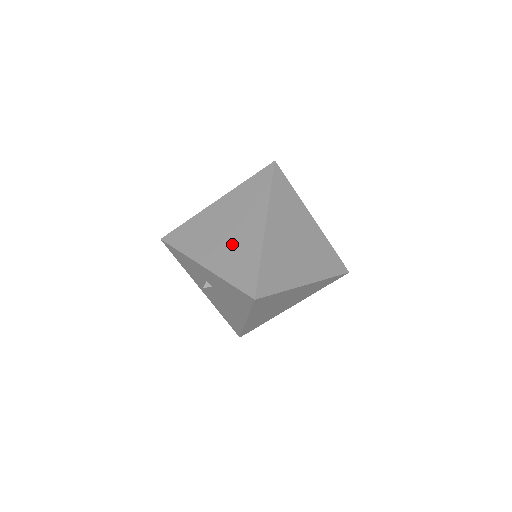
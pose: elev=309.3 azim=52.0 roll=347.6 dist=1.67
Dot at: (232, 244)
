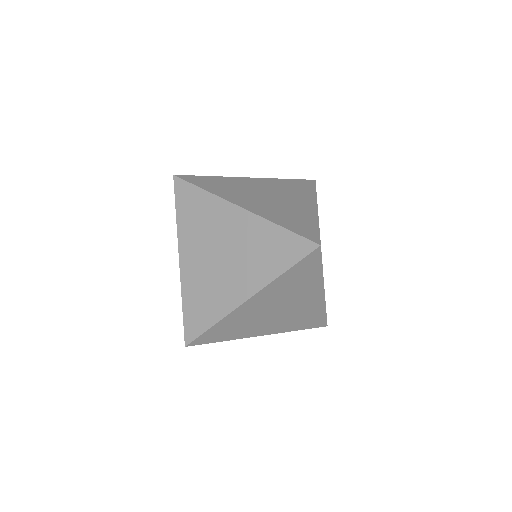
Dot at: (212, 276)
